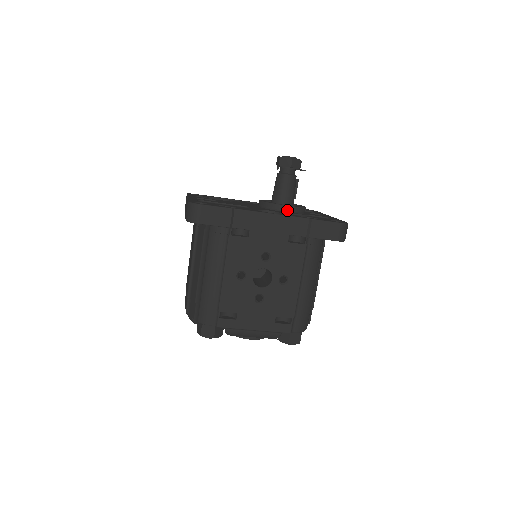
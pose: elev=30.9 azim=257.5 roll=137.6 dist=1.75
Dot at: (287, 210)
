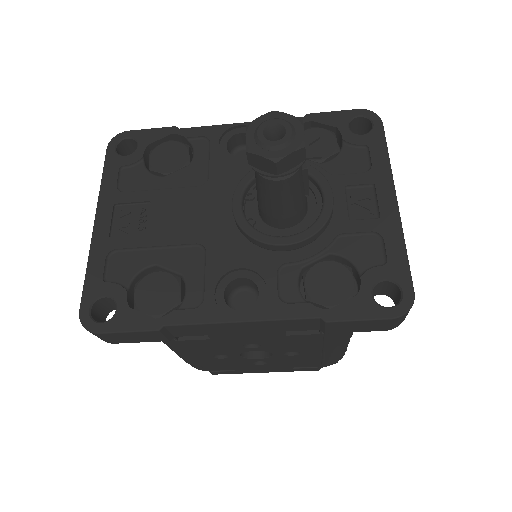
Dot at: (285, 249)
